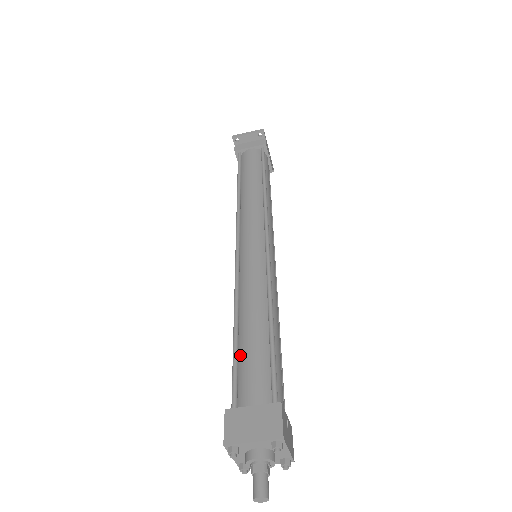
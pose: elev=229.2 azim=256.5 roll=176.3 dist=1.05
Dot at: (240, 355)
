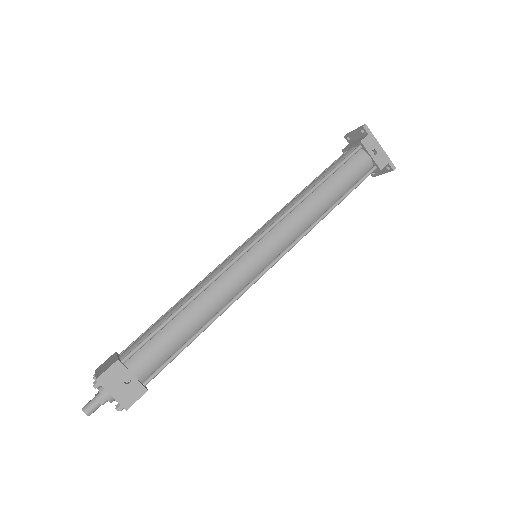
Dot at: occluded
